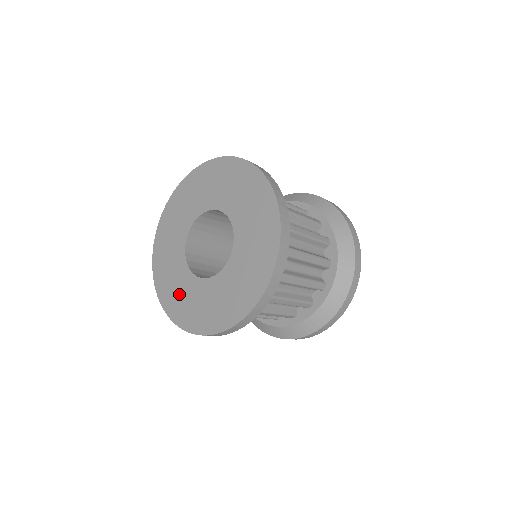
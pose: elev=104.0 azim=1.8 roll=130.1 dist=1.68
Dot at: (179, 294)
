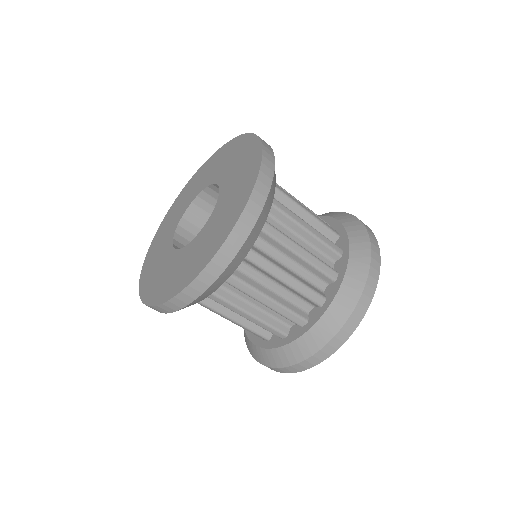
Dot at: (156, 254)
